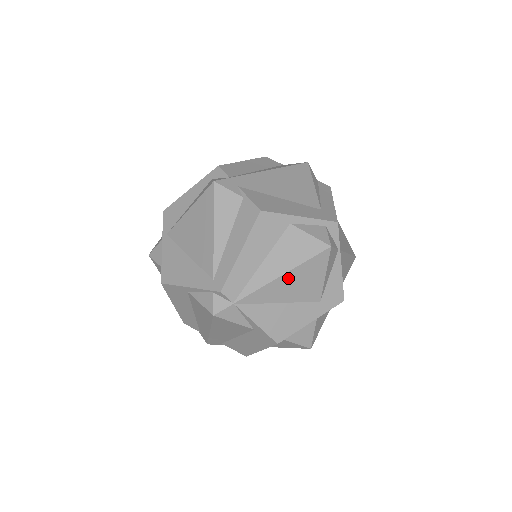
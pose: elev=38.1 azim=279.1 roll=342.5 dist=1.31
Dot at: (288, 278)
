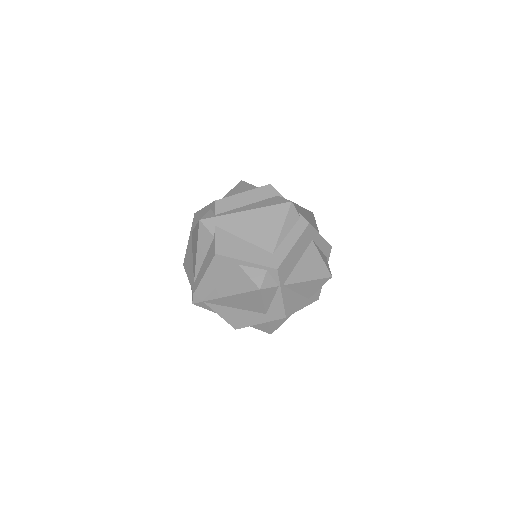
Dot at: (235, 298)
